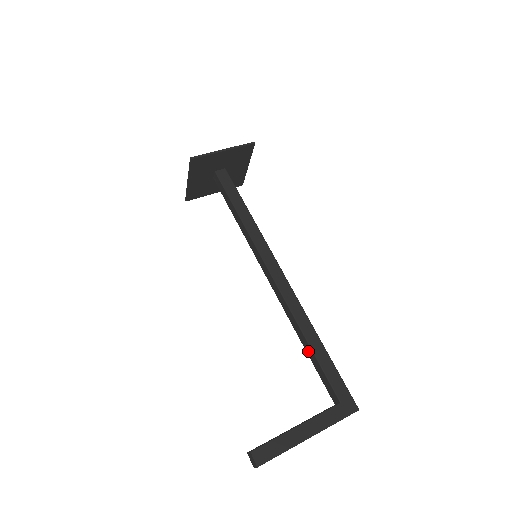
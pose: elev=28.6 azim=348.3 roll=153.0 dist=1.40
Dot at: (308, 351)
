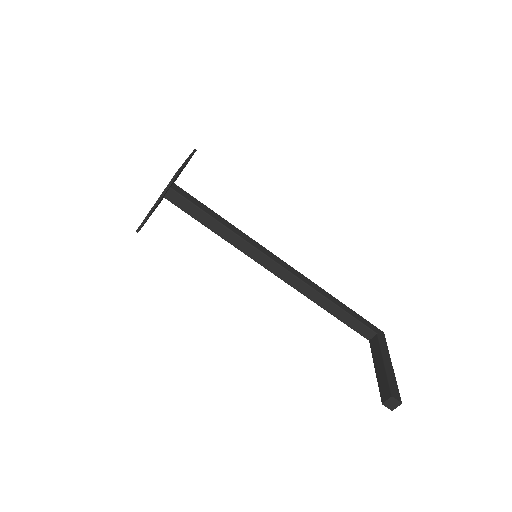
Dot at: (336, 313)
